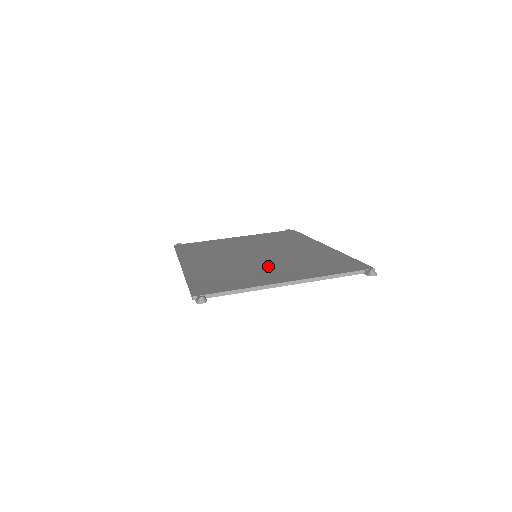
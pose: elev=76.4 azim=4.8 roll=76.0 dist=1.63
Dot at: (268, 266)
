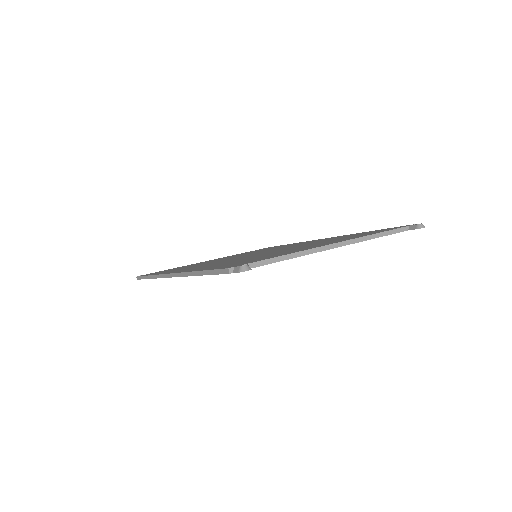
Dot at: occluded
